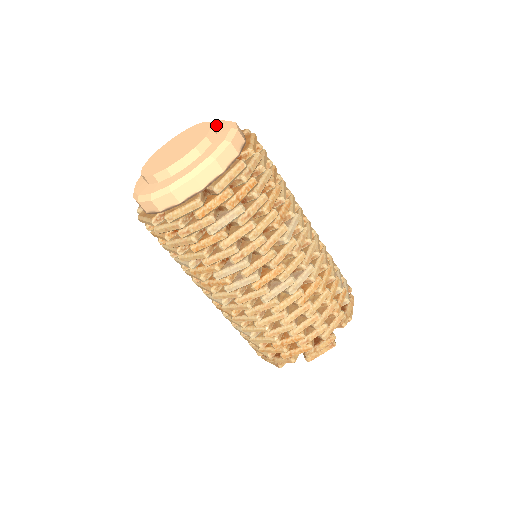
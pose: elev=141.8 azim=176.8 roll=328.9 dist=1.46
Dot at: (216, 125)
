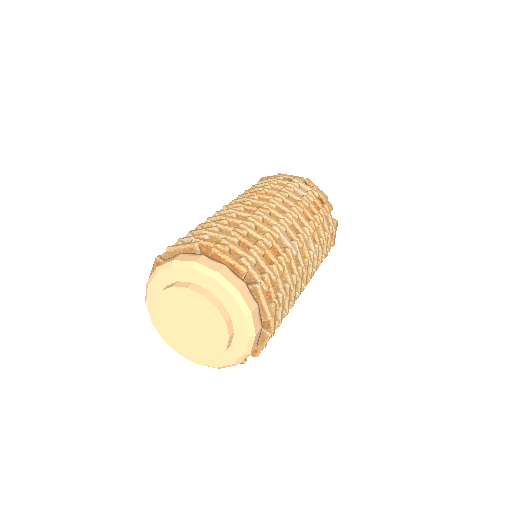
Dot at: (180, 276)
